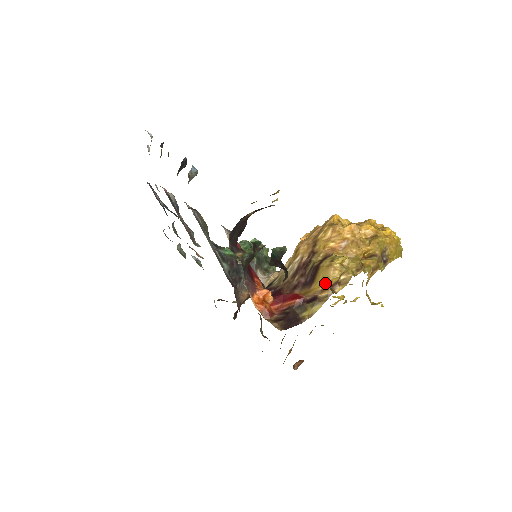
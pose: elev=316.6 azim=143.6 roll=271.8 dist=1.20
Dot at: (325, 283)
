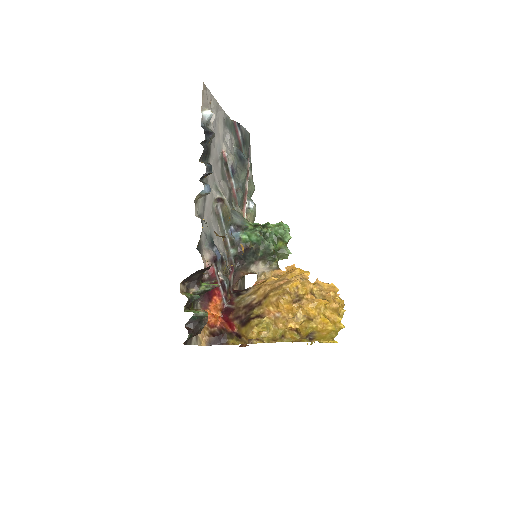
Dot at: (246, 335)
